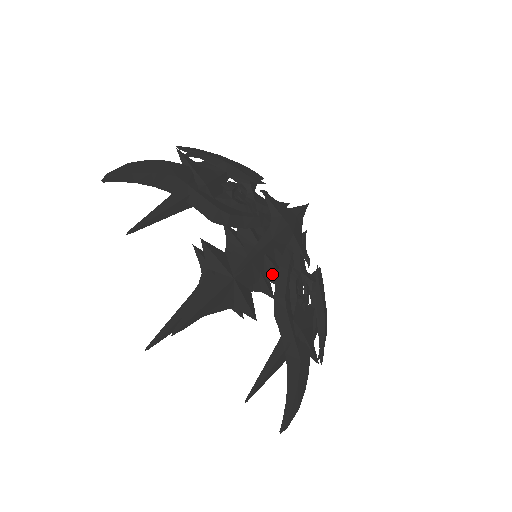
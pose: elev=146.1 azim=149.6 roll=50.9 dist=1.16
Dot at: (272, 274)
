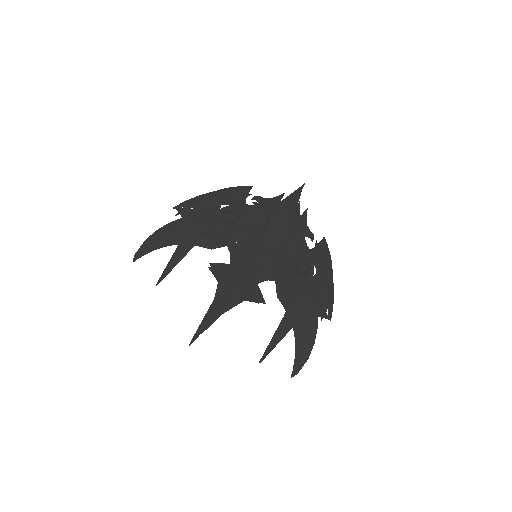
Dot at: (273, 264)
